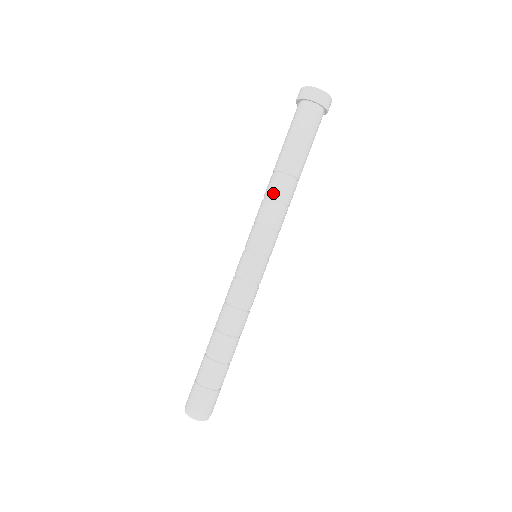
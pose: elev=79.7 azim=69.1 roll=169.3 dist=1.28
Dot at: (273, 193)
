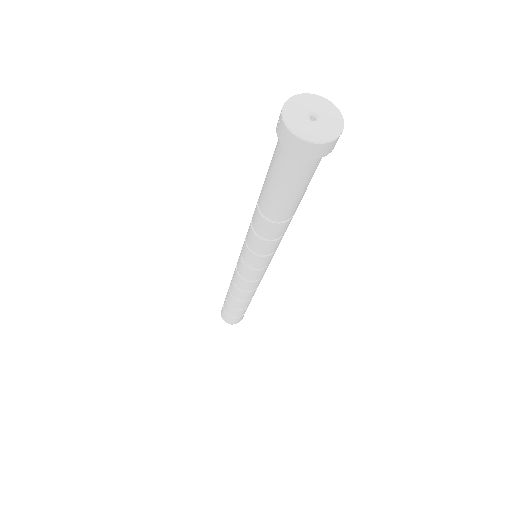
Dot at: (260, 233)
